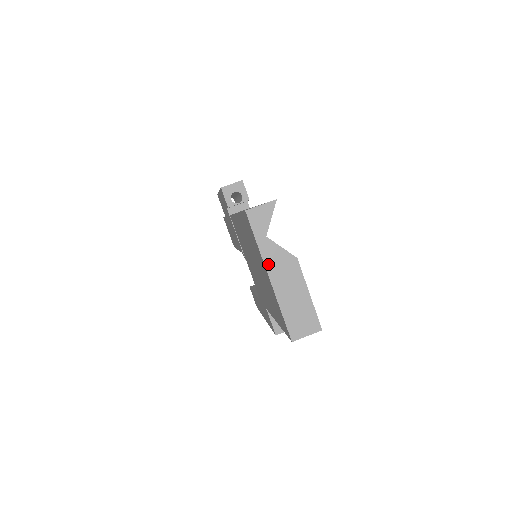
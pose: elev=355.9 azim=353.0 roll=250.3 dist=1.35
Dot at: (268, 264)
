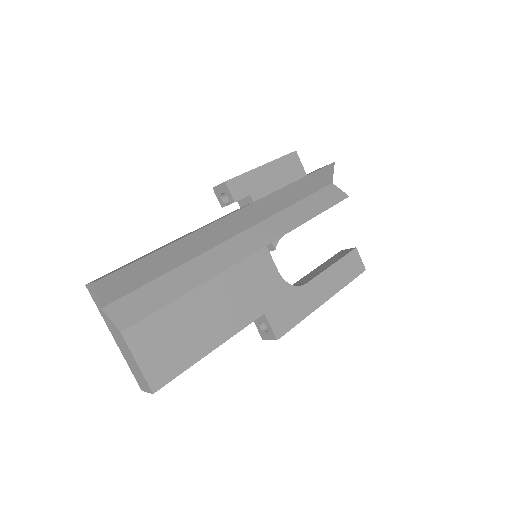
Dot at: (110, 329)
